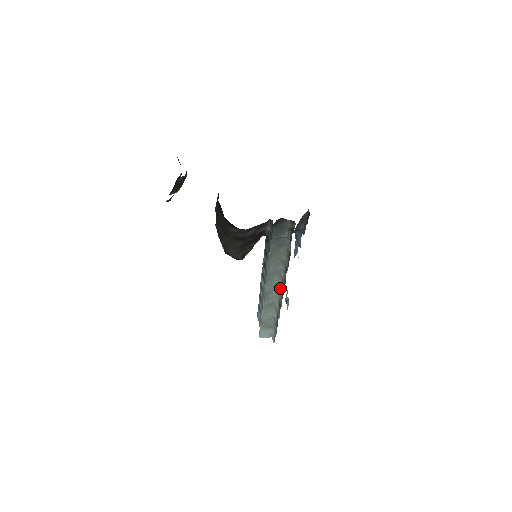
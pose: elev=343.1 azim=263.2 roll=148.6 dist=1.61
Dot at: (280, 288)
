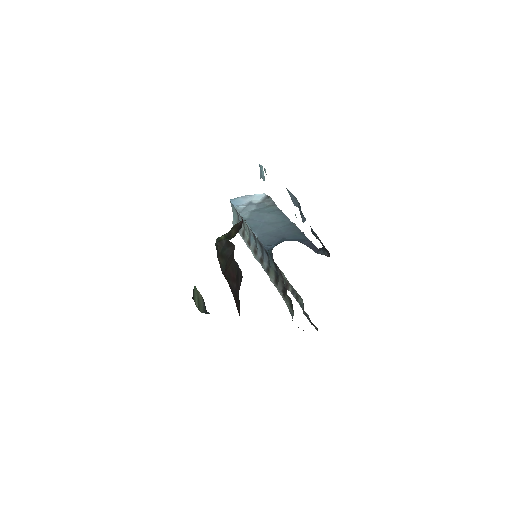
Dot at: occluded
